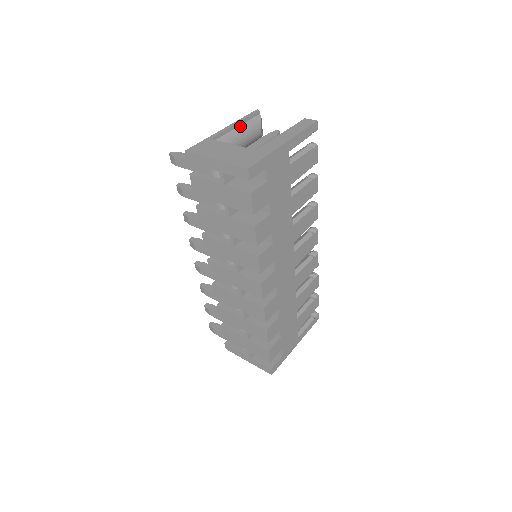
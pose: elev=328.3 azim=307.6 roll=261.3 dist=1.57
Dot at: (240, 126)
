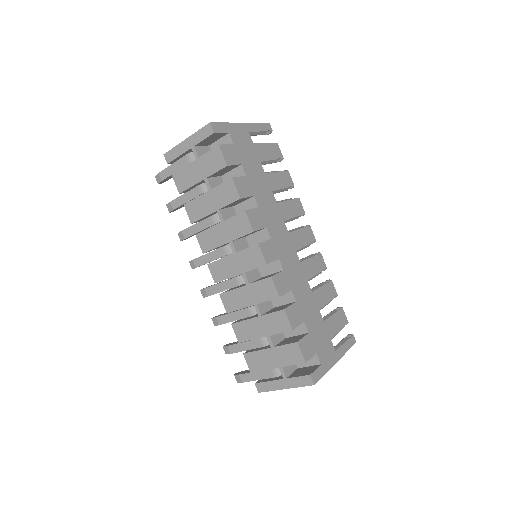
Dot at: occluded
